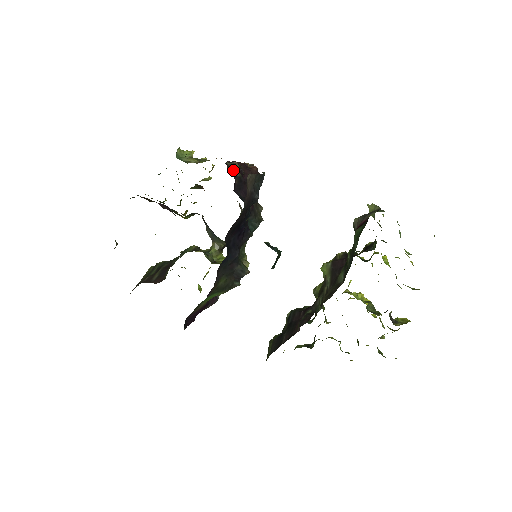
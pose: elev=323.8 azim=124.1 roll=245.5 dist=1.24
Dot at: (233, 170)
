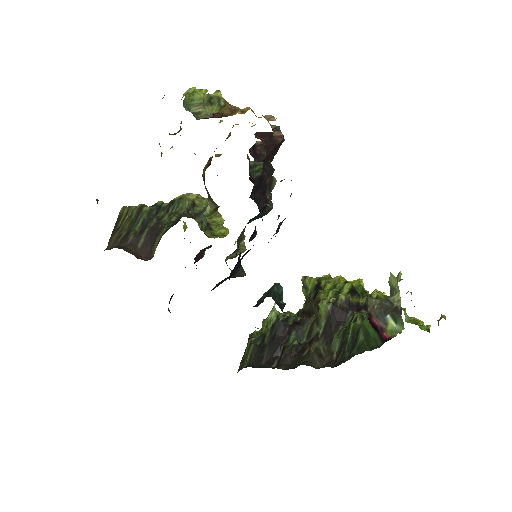
Dot at: (255, 169)
